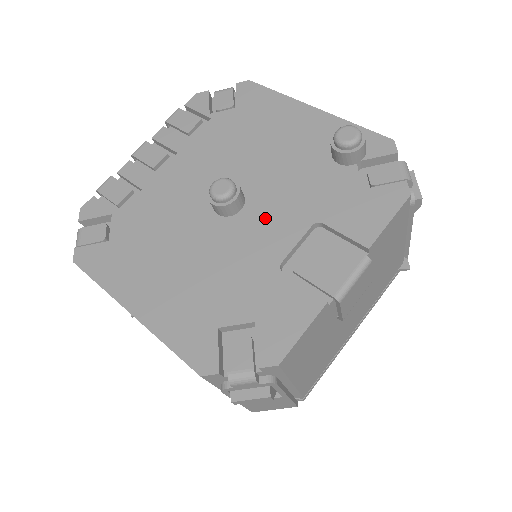
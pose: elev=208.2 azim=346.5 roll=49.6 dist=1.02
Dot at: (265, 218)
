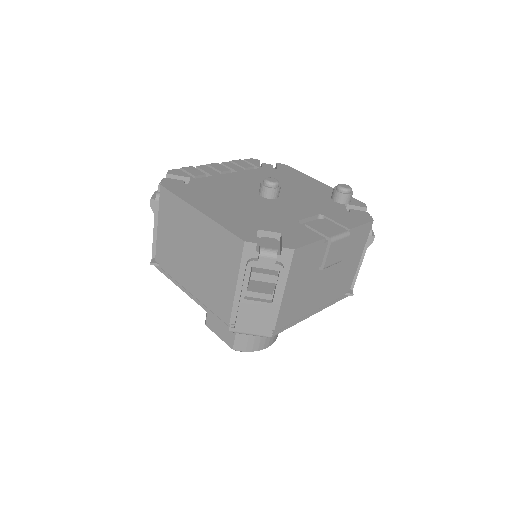
Dot at: (291, 205)
